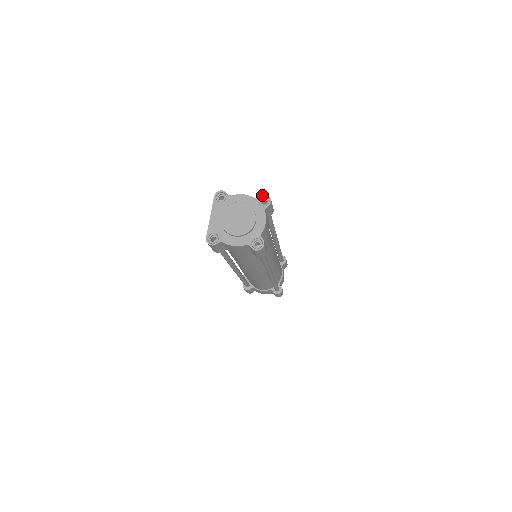
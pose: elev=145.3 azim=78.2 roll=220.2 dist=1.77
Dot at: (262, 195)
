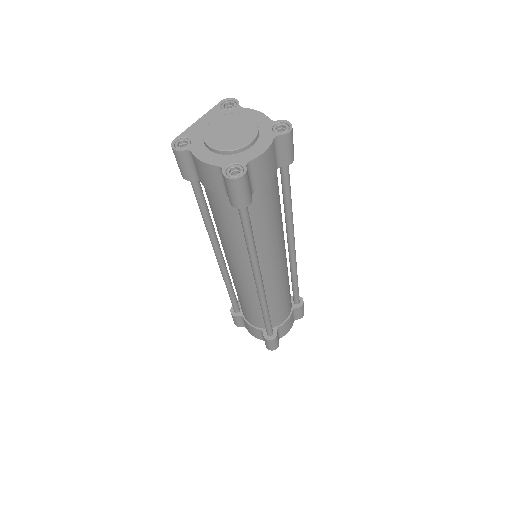
Dot at: (283, 120)
